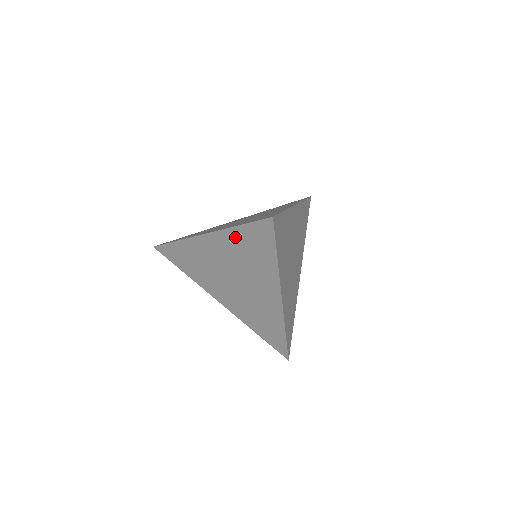
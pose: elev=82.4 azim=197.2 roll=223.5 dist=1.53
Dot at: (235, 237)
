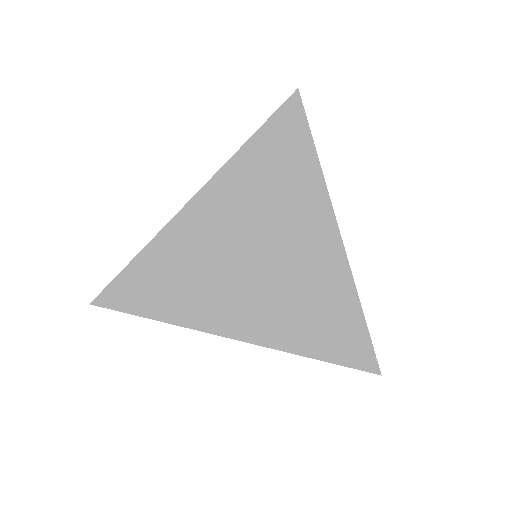
Dot at: (249, 161)
